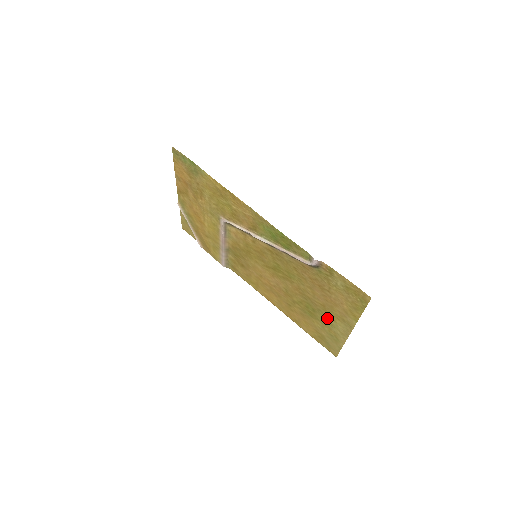
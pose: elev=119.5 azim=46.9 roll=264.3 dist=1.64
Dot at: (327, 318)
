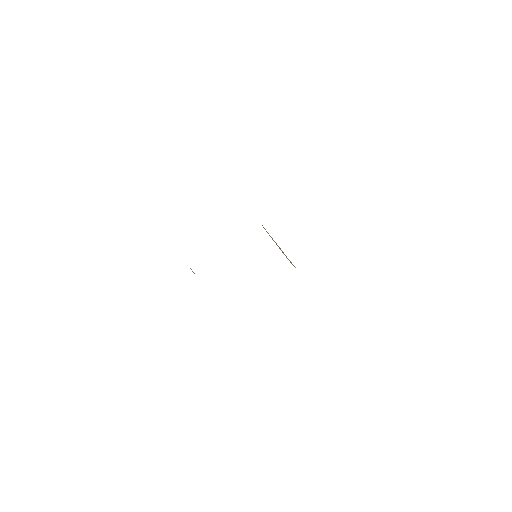
Dot at: occluded
